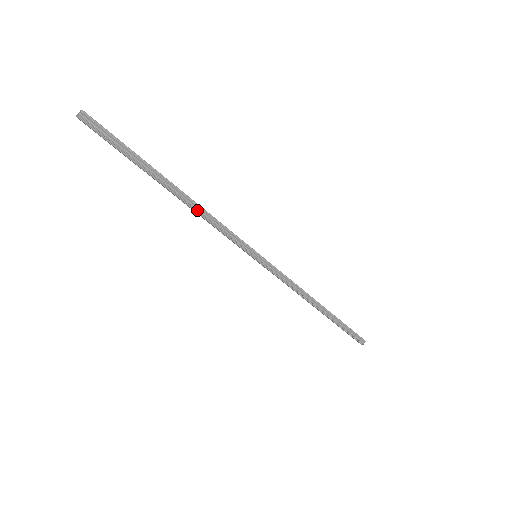
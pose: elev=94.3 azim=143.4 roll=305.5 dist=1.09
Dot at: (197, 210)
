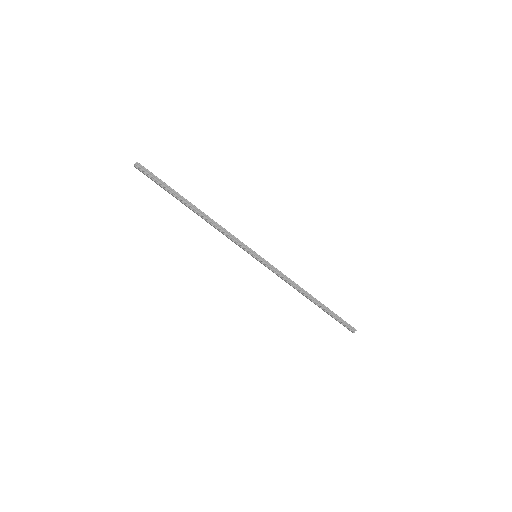
Dot at: (211, 222)
